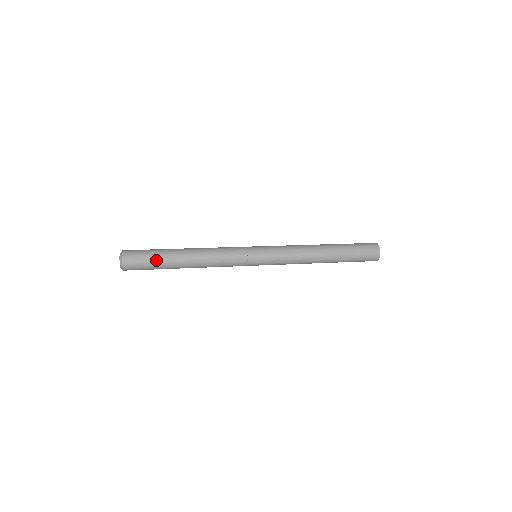
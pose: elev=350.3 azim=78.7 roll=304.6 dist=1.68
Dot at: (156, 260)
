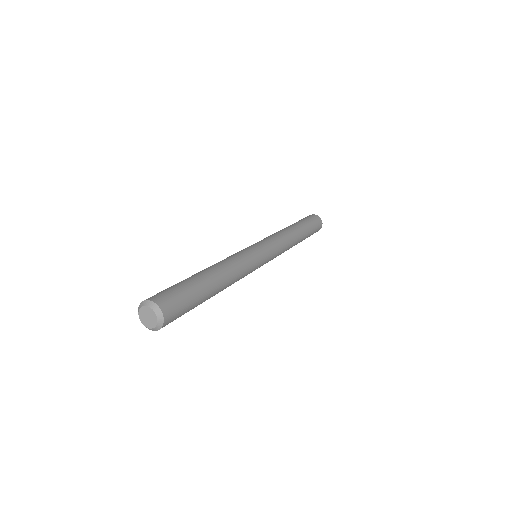
Dot at: (194, 306)
